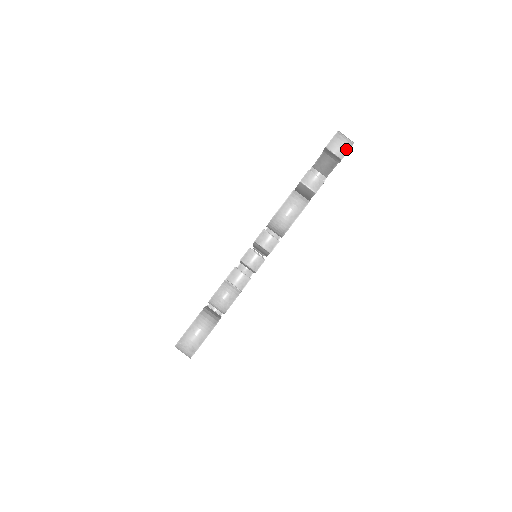
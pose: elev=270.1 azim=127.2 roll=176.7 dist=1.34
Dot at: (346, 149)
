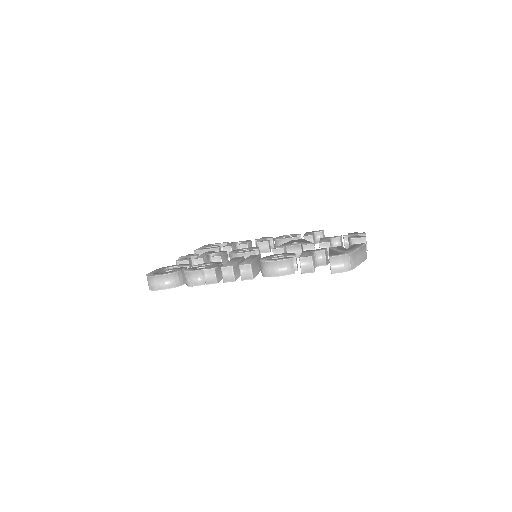
Dot at: (341, 270)
